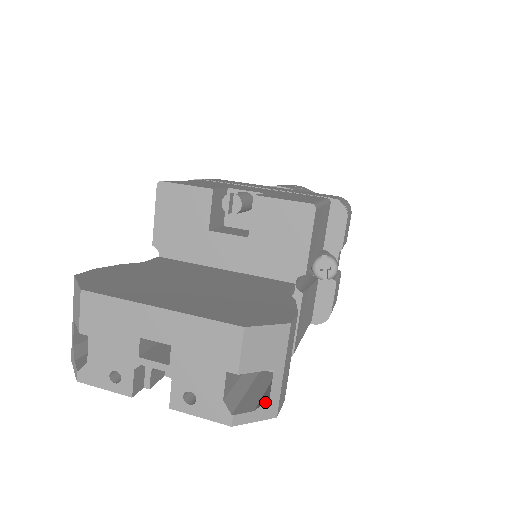
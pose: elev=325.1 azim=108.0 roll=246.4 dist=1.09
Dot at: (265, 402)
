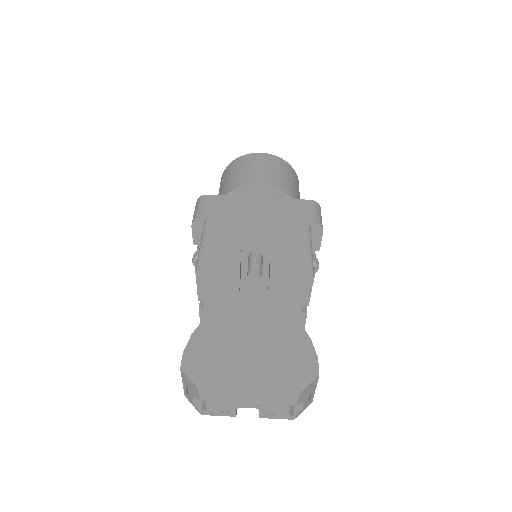
Dot at: (307, 403)
